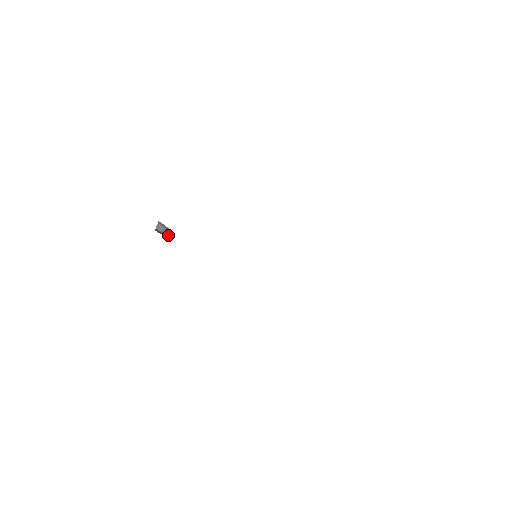
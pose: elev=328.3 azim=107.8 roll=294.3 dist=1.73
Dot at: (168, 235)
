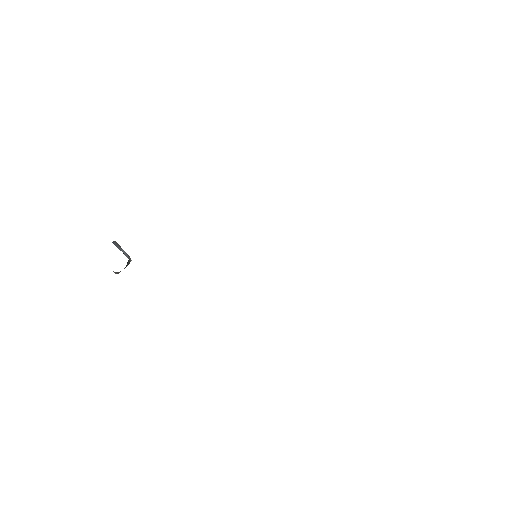
Dot at: occluded
